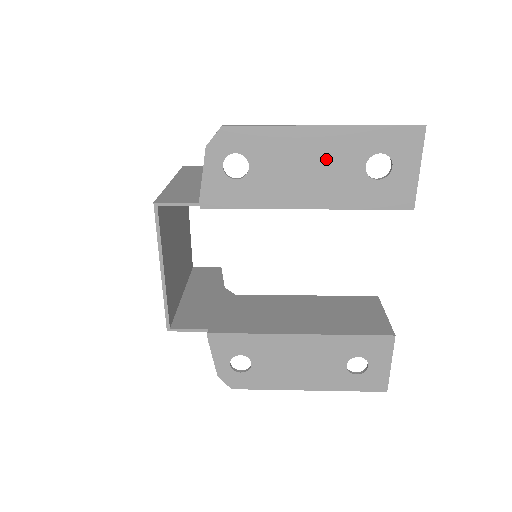
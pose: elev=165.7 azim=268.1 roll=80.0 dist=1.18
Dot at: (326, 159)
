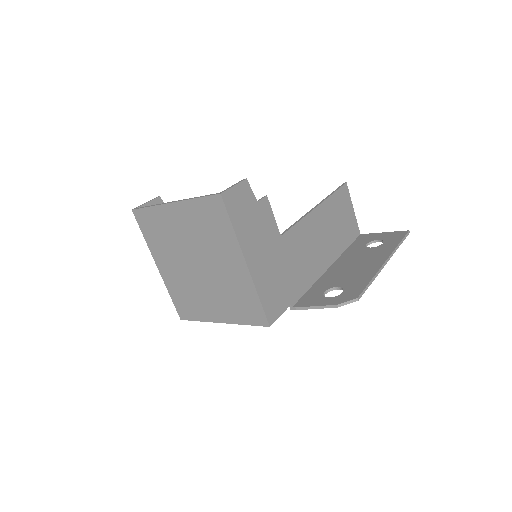
Dot at: occluded
